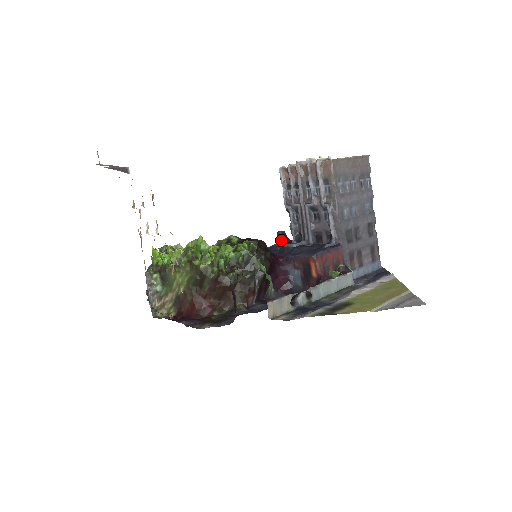
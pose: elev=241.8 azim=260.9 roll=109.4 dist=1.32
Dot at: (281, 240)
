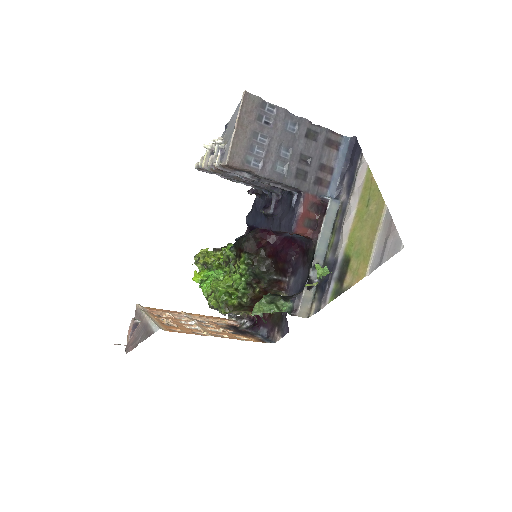
Dot at: (256, 195)
